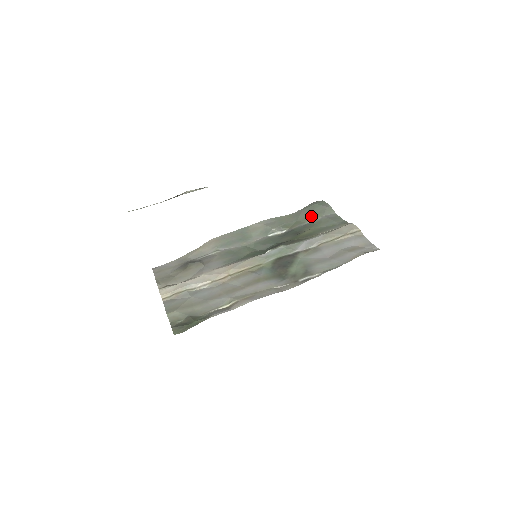
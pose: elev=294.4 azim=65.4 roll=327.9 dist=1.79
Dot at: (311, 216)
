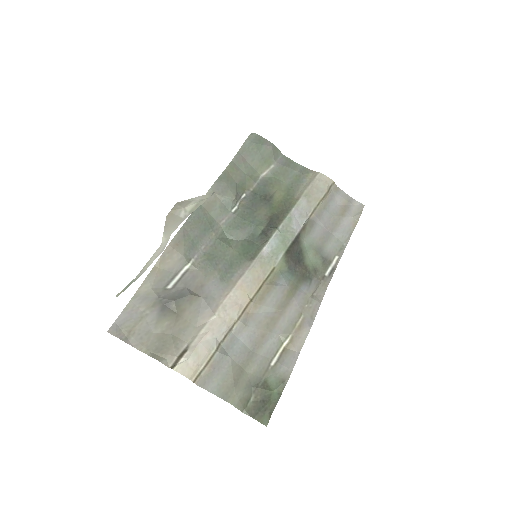
Dot at: (260, 165)
